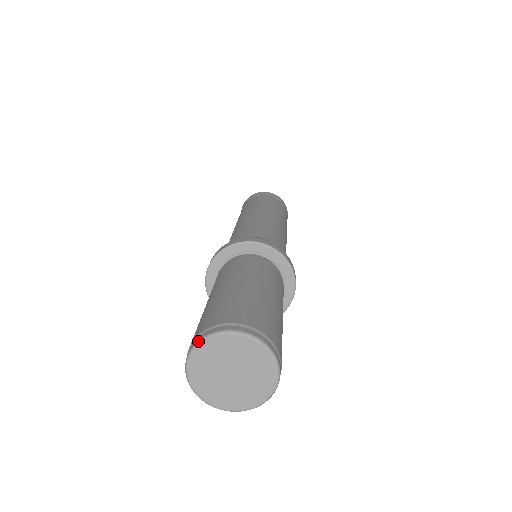
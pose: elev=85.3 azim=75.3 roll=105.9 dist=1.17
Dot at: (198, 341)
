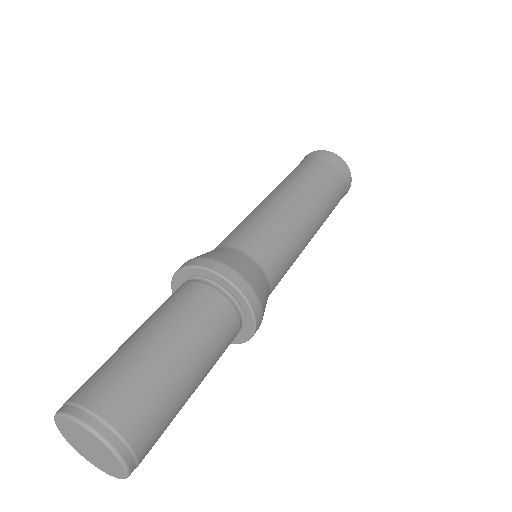
Dot at: (63, 413)
